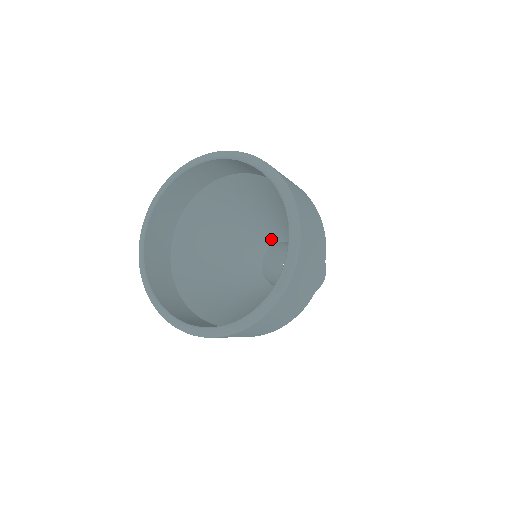
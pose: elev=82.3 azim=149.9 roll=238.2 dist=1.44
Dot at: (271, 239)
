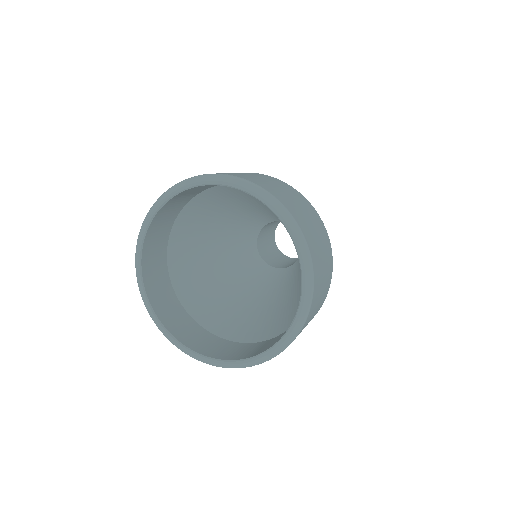
Dot at: occluded
